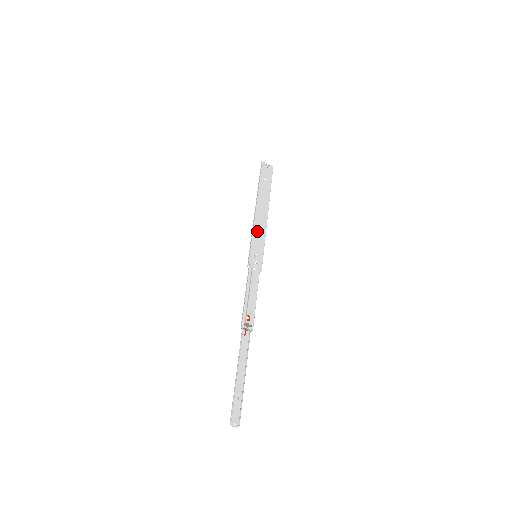
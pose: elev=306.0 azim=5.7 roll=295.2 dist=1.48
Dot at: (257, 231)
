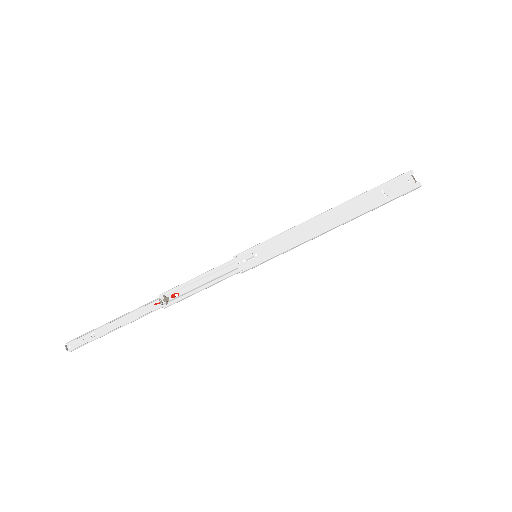
Dot at: (289, 235)
